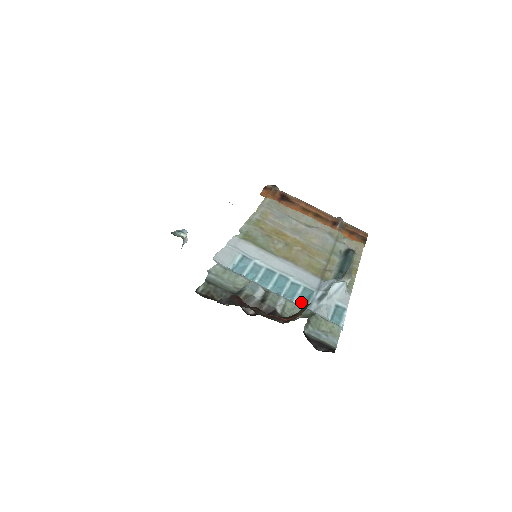
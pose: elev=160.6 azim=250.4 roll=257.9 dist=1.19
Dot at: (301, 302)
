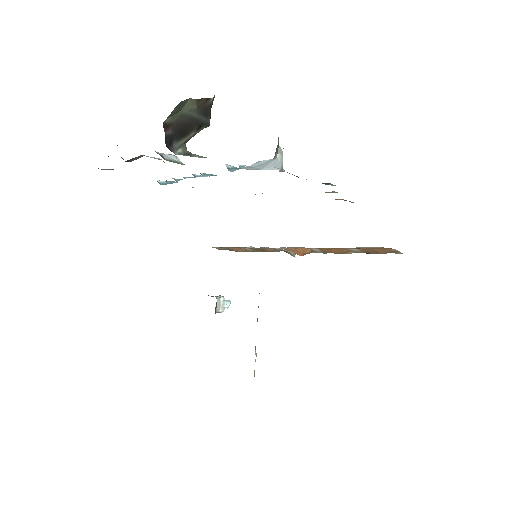
Dot at: (212, 175)
